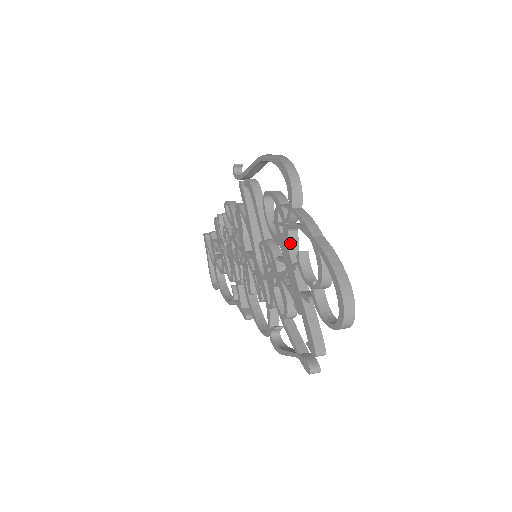
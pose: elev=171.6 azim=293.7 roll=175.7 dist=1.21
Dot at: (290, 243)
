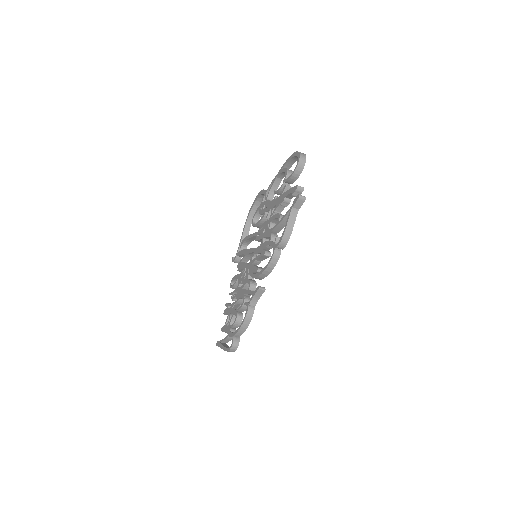
Dot at: (270, 201)
